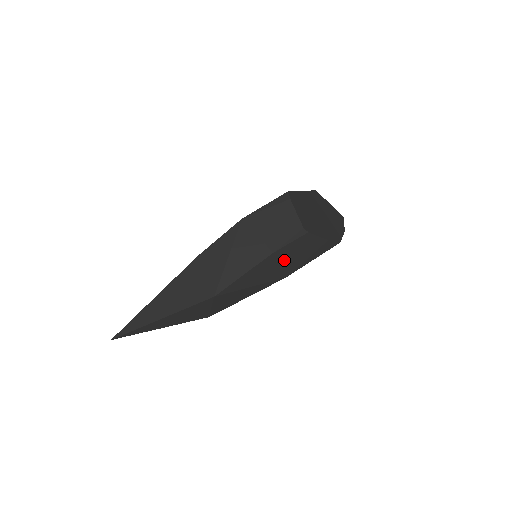
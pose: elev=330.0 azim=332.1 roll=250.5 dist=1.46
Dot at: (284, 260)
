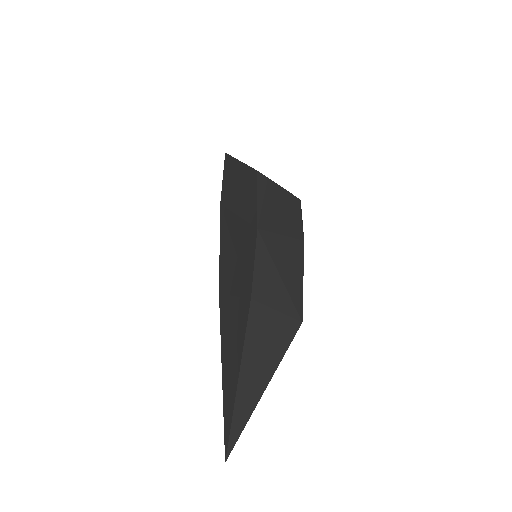
Dot at: occluded
